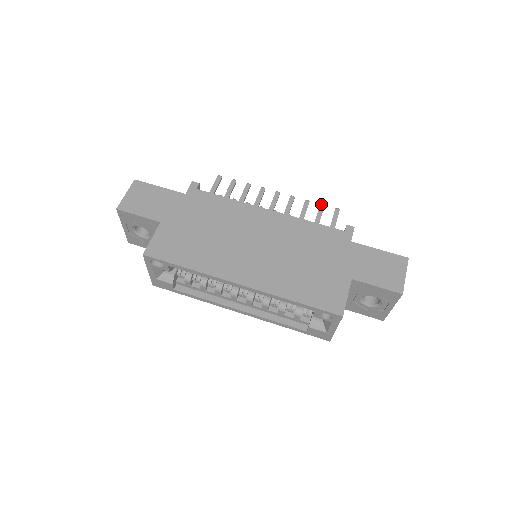
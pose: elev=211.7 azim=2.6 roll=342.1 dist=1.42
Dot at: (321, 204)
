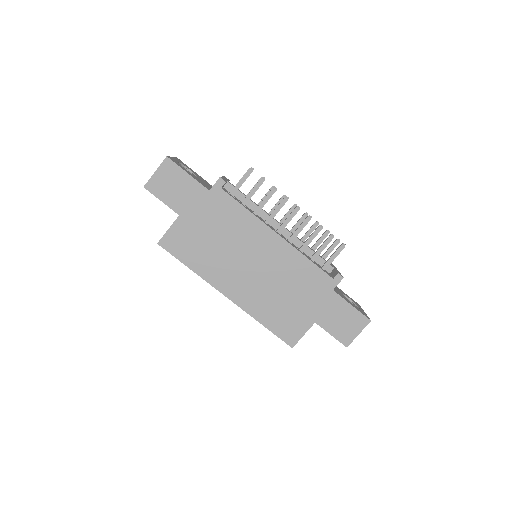
Dot at: (331, 235)
